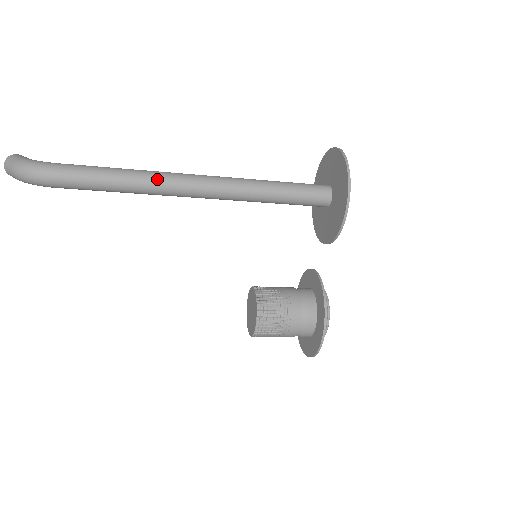
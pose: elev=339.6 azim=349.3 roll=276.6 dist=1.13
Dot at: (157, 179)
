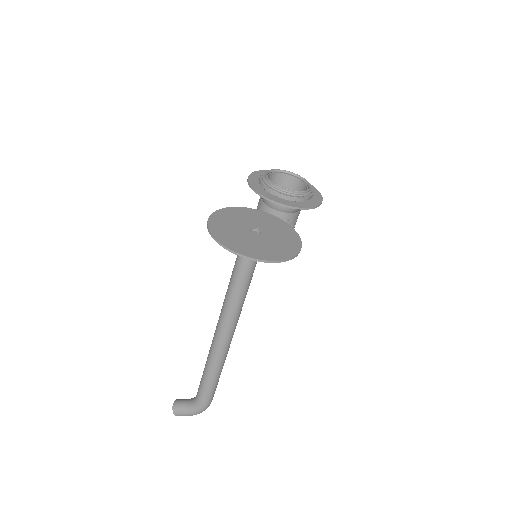
Dot at: (224, 358)
